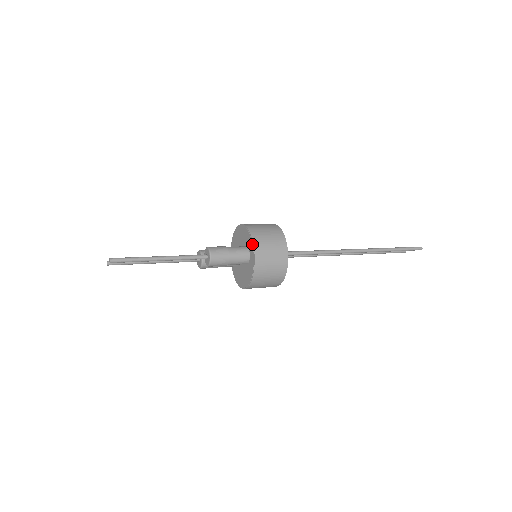
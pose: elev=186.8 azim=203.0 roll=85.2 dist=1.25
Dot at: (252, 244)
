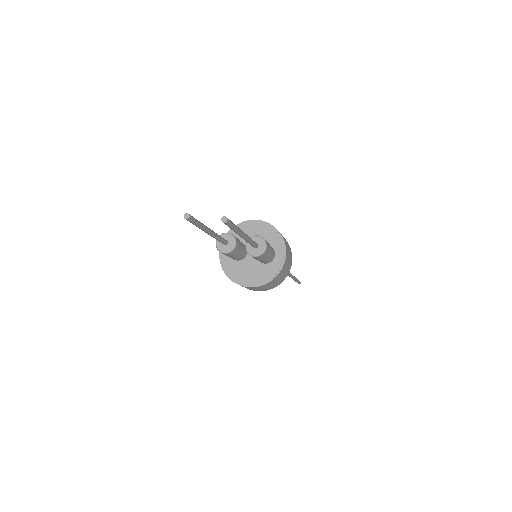
Dot at: (285, 247)
